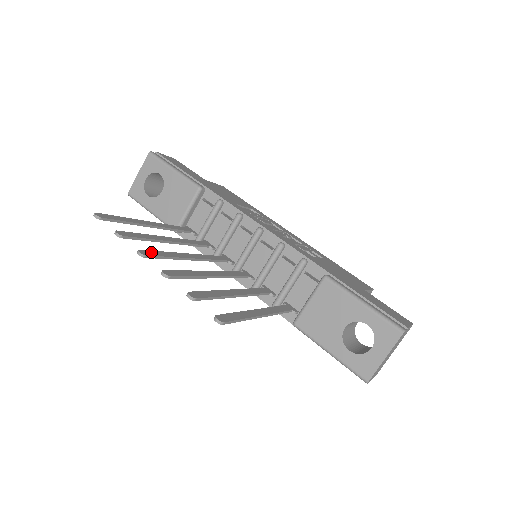
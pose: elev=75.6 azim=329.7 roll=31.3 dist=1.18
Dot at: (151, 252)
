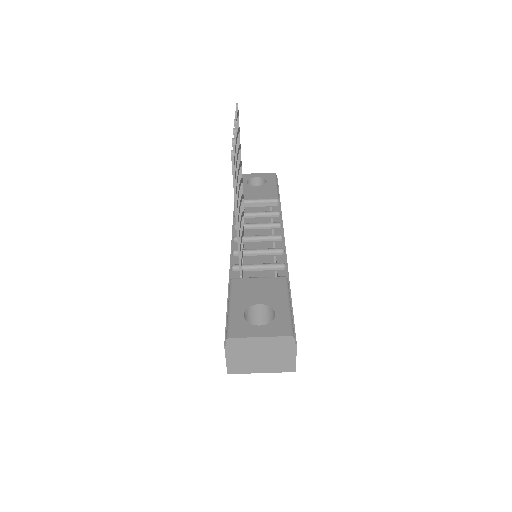
Dot at: occluded
